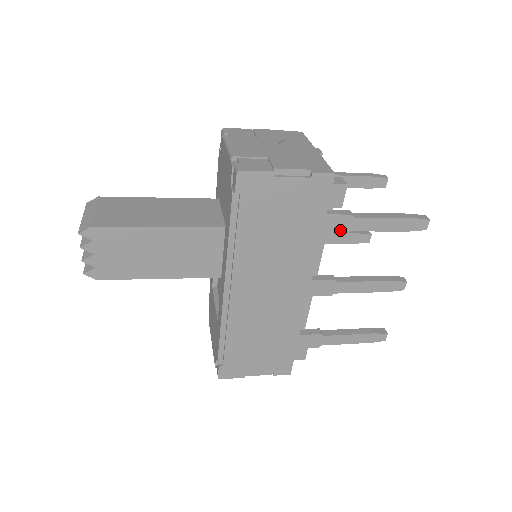
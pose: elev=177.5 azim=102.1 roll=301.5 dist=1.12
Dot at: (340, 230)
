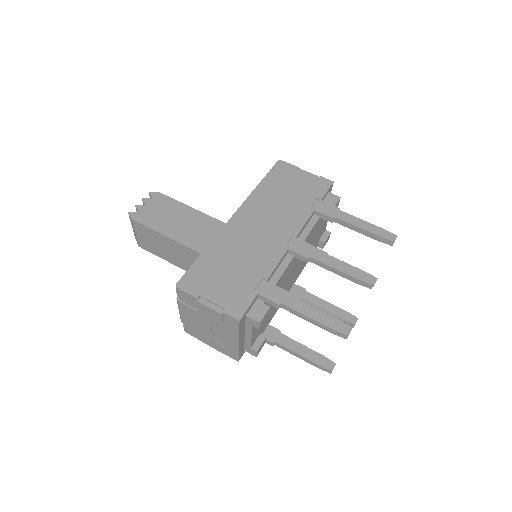
Dot at: occluded
